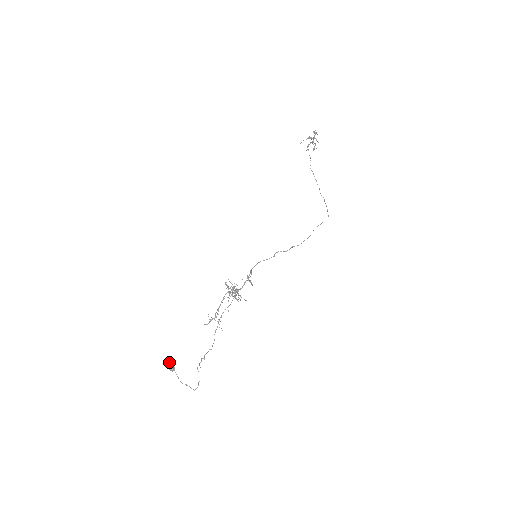
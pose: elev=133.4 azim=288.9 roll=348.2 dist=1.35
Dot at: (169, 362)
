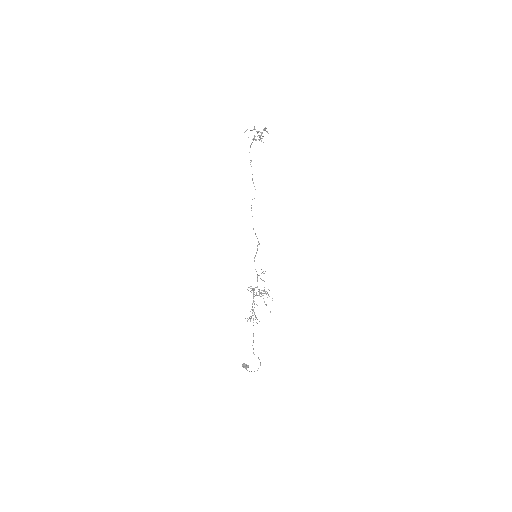
Dot at: (246, 364)
